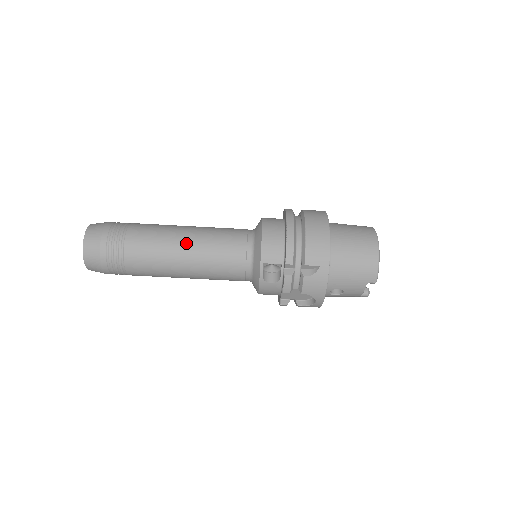
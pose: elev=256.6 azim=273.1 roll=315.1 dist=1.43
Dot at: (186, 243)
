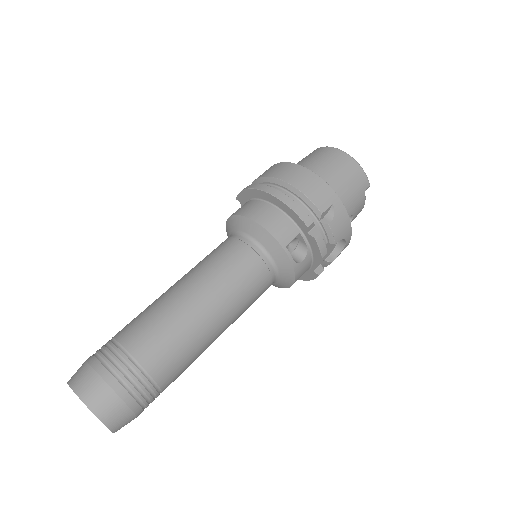
Dot at: (197, 298)
